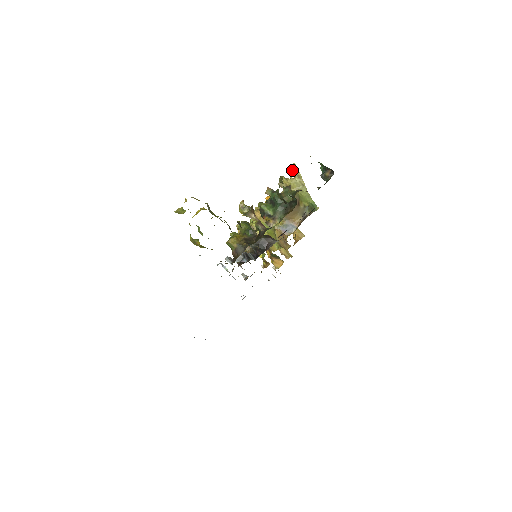
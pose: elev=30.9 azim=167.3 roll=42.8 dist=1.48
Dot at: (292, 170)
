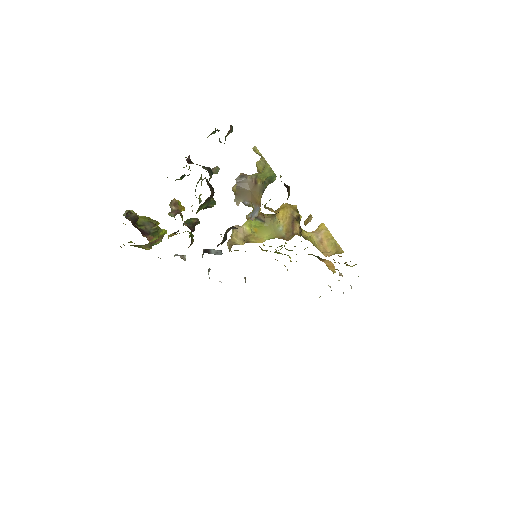
Dot at: (256, 153)
